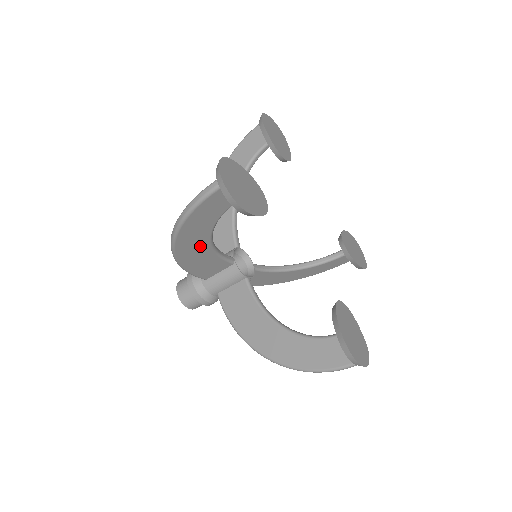
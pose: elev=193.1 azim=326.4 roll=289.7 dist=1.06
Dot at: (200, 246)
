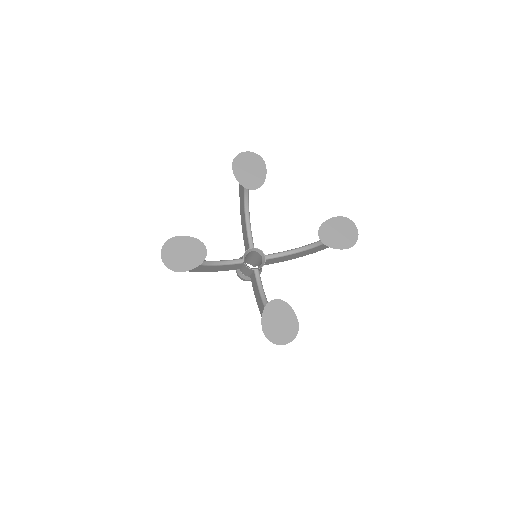
Dot at: (203, 267)
